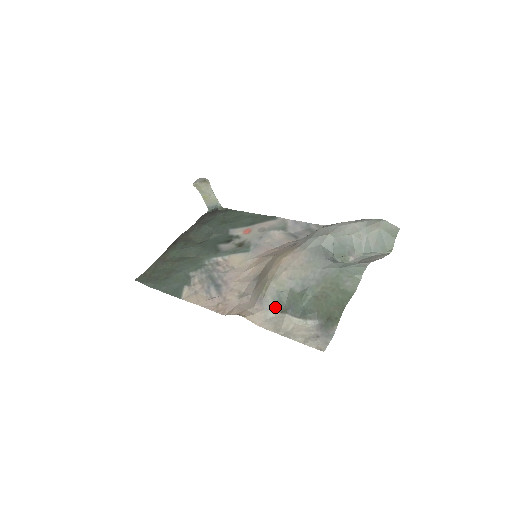
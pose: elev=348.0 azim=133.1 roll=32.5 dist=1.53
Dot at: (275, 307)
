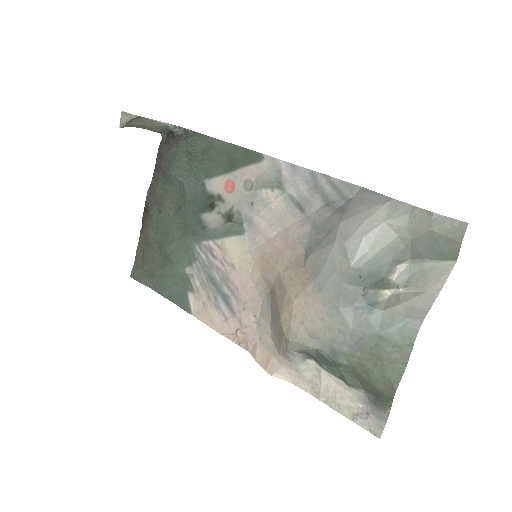
Dot at: (305, 356)
